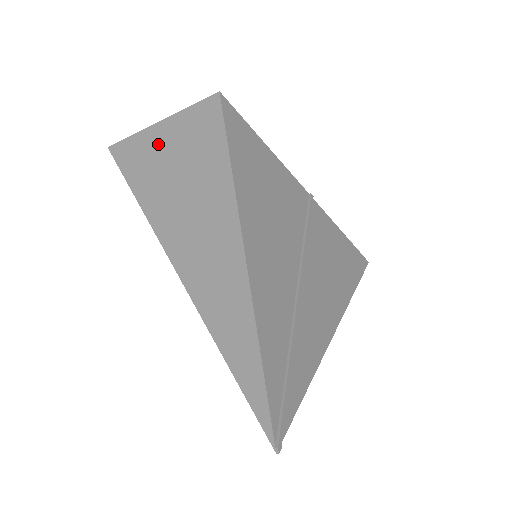
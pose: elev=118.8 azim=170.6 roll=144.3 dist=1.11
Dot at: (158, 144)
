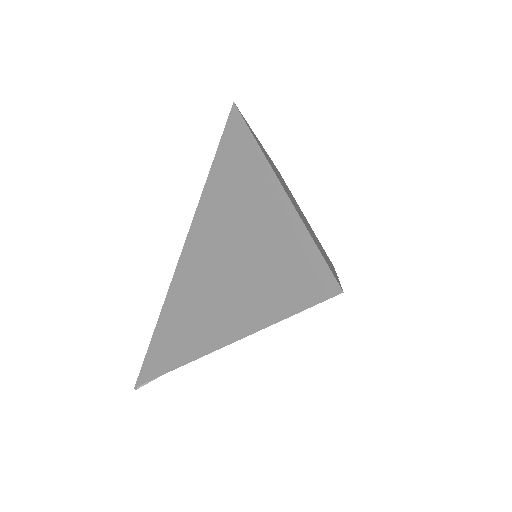
Dot at: (266, 206)
